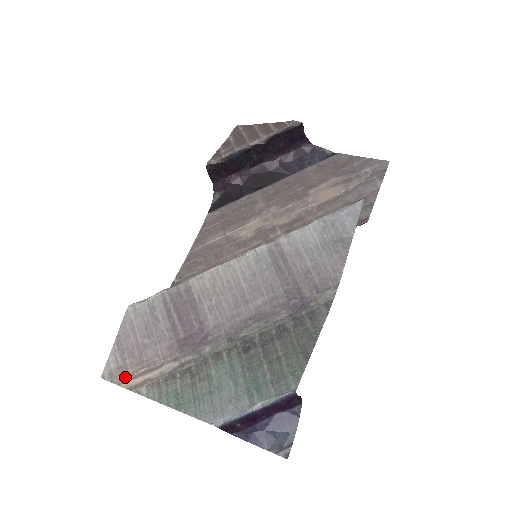
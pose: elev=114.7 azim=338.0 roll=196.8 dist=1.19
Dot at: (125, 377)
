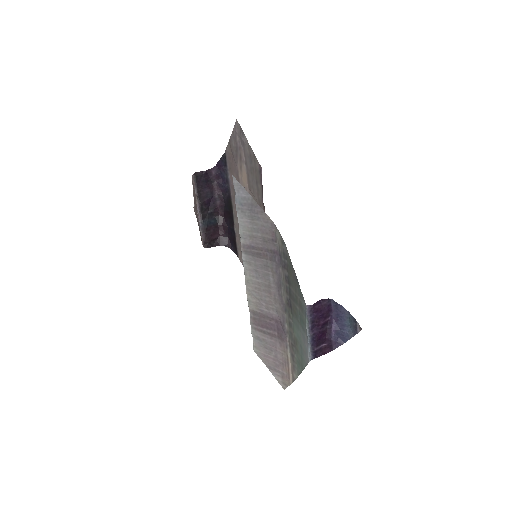
Dot at: (287, 378)
